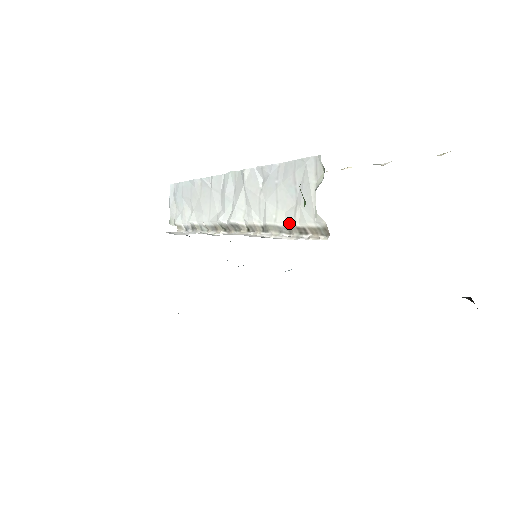
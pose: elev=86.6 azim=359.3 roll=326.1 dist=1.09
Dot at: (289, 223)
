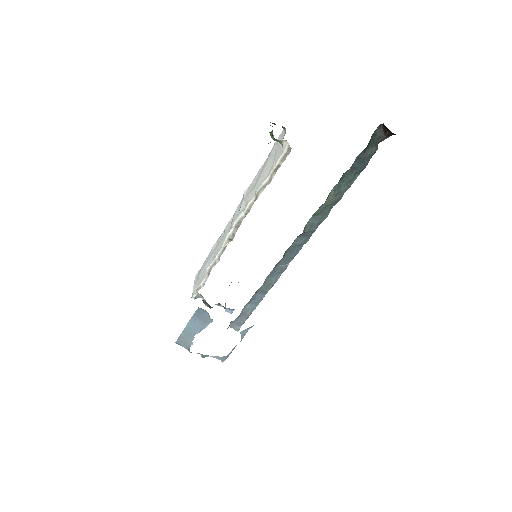
Dot at: (269, 174)
